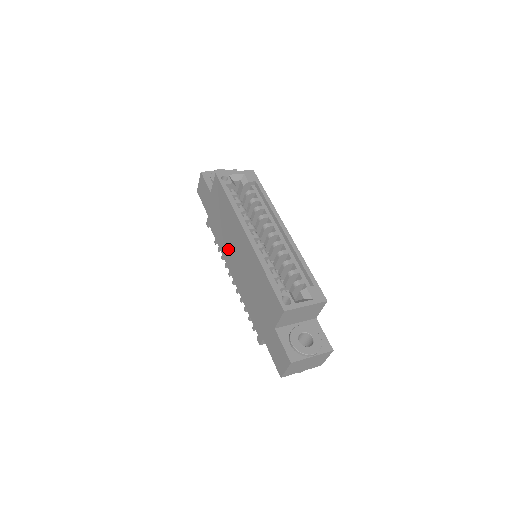
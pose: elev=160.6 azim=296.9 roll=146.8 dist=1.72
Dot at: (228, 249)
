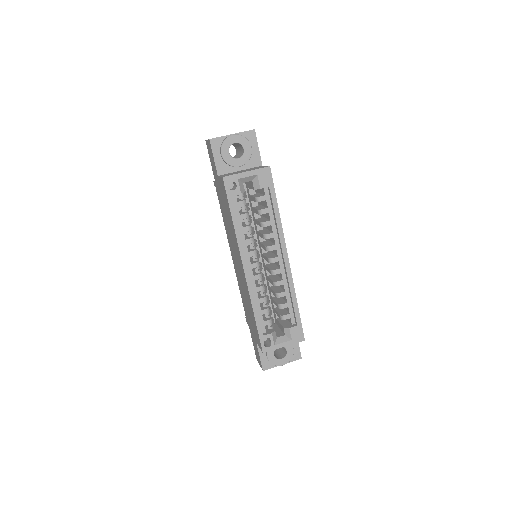
Dot at: (230, 240)
